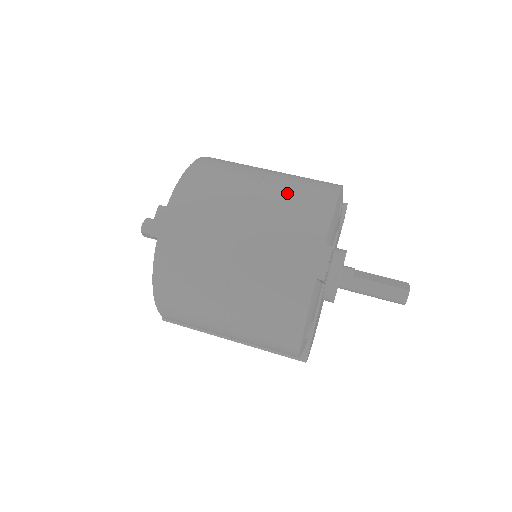
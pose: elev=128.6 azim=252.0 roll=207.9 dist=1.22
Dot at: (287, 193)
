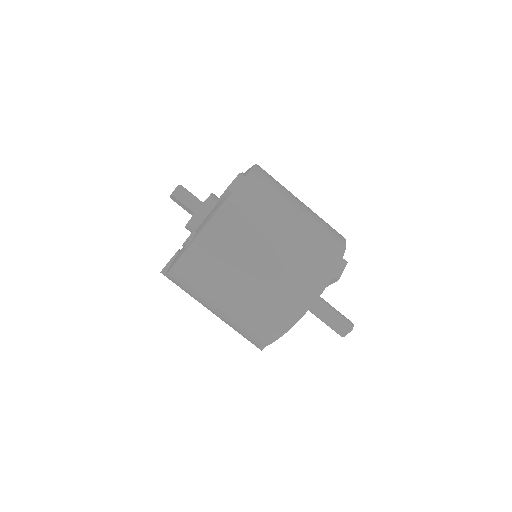
Dot at: (242, 321)
